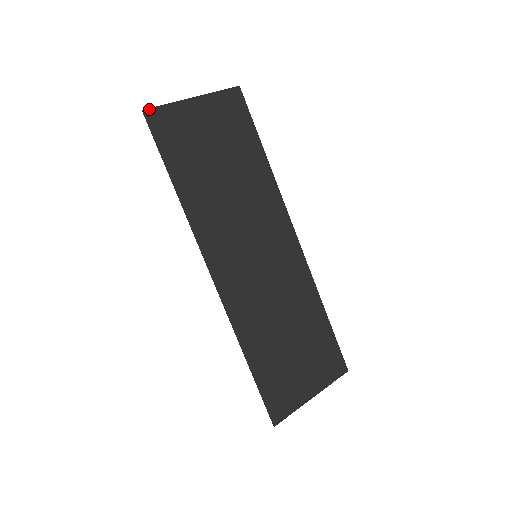
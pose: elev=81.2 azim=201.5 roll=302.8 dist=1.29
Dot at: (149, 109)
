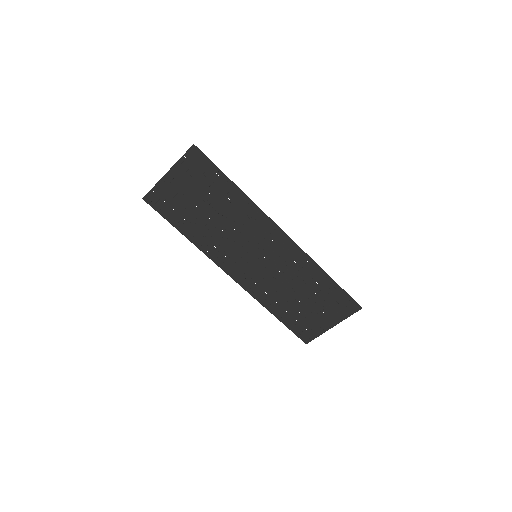
Dot at: (146, 196)
